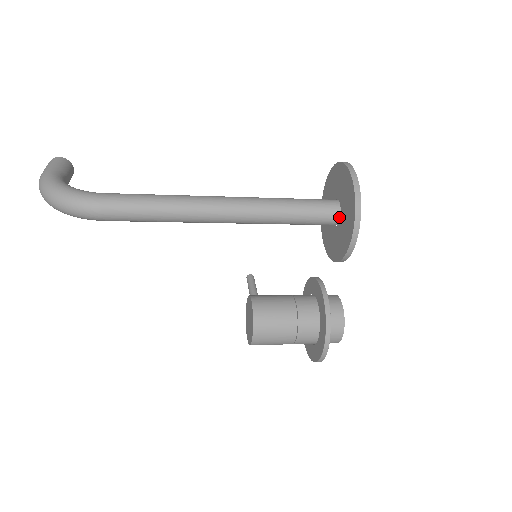
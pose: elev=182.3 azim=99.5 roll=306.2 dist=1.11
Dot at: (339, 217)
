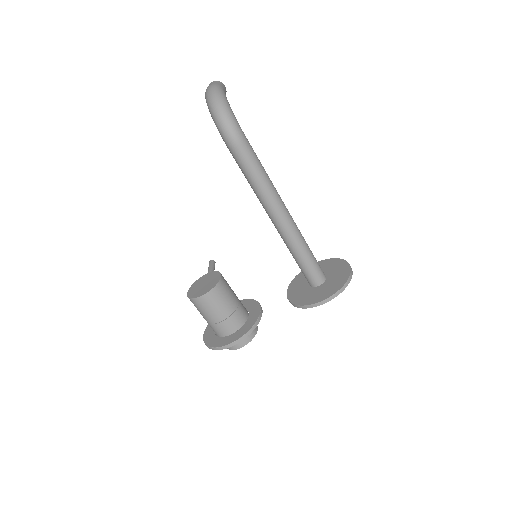
Dot at: (320, 284)
